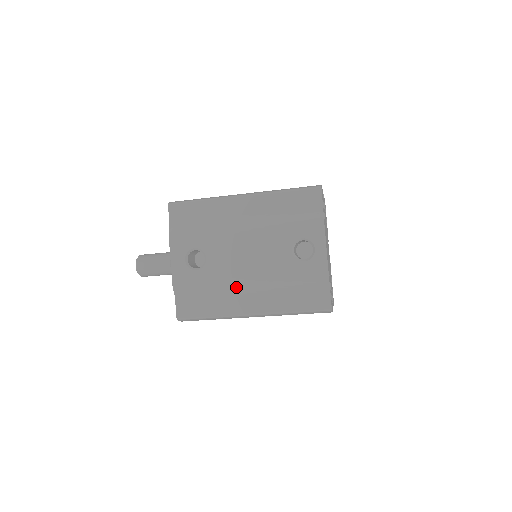
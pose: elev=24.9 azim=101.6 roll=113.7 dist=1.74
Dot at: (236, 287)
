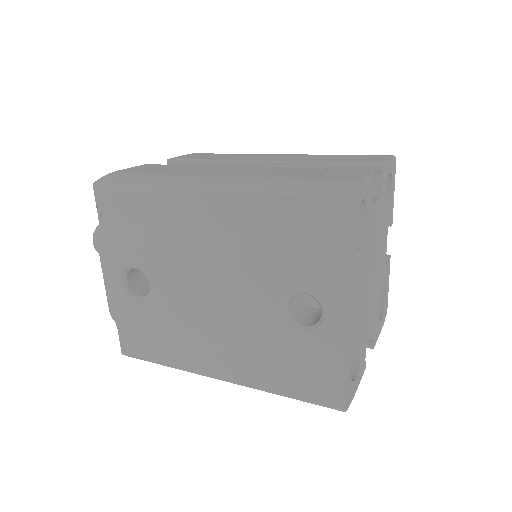
Dot at: (196, 338)
